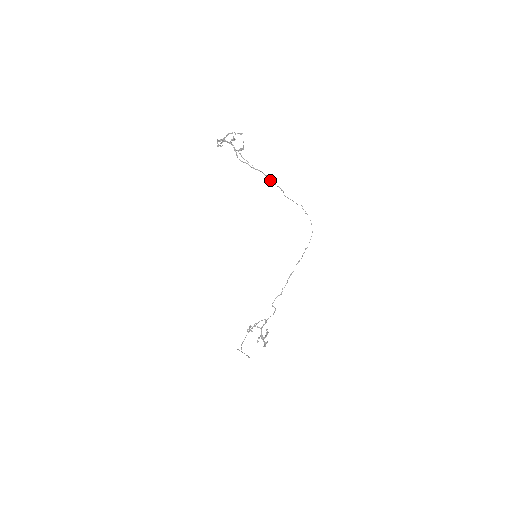
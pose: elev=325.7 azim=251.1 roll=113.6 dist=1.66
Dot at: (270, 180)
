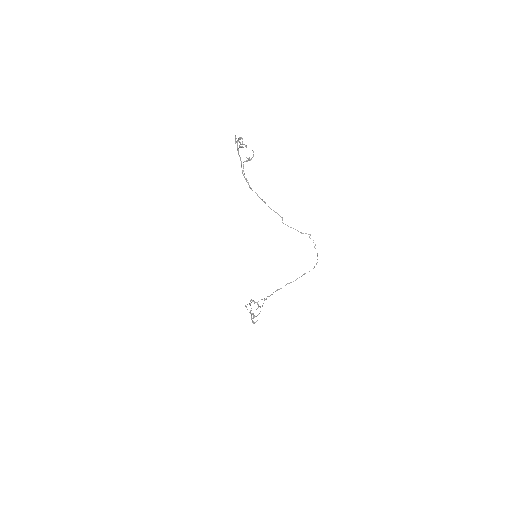
Dot at: occluded
